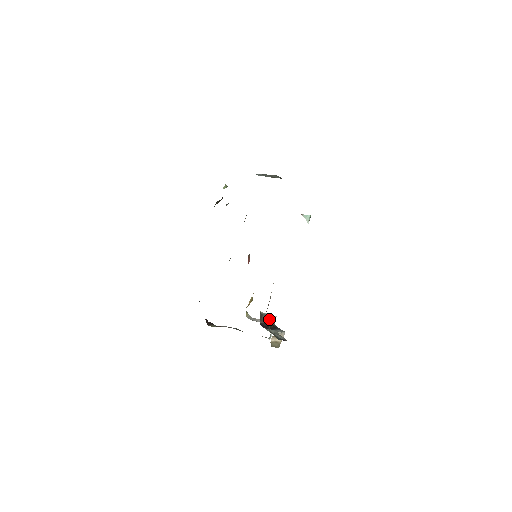
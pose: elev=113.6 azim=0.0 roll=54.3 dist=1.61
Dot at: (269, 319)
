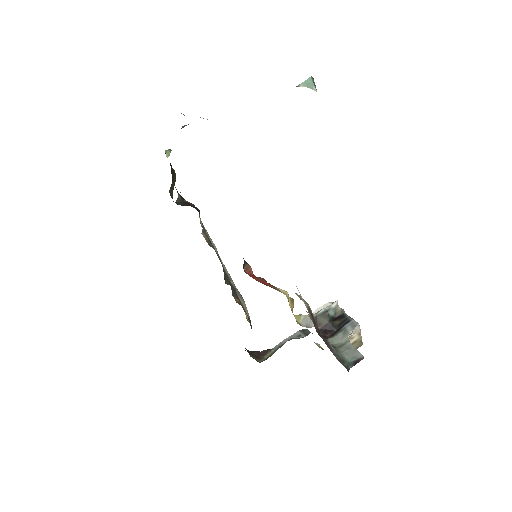
Dot at: (328, 315)
